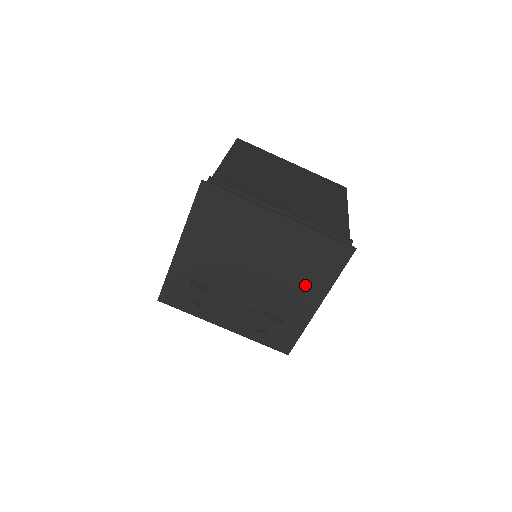
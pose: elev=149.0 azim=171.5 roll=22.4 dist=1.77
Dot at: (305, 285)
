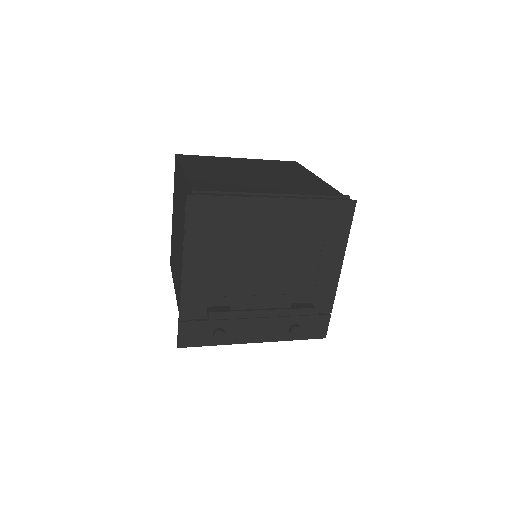
Dot at: (321, 259)
